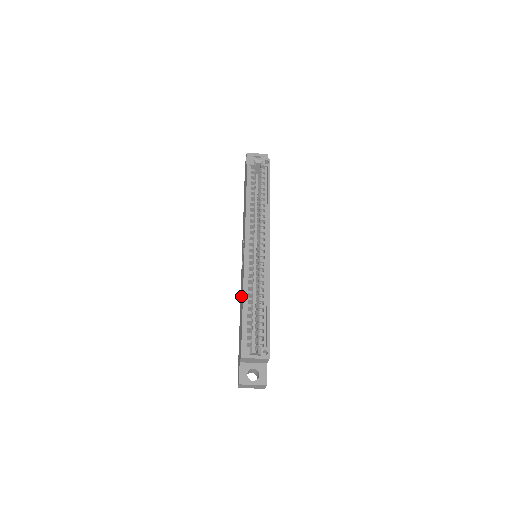
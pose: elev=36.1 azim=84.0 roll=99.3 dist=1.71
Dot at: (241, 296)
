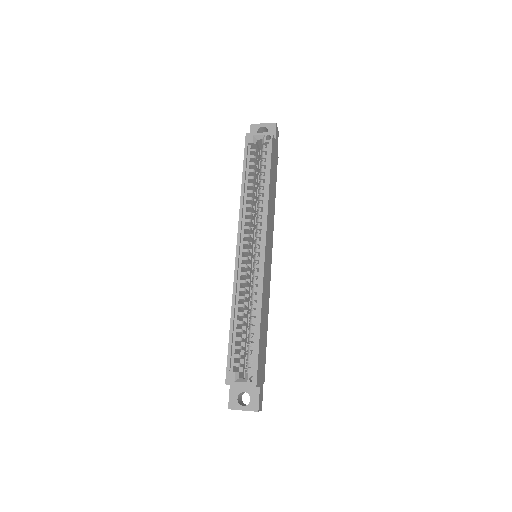
Dot at: occluded
